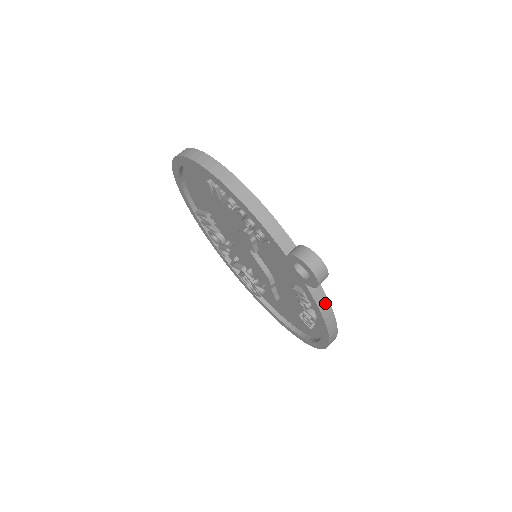
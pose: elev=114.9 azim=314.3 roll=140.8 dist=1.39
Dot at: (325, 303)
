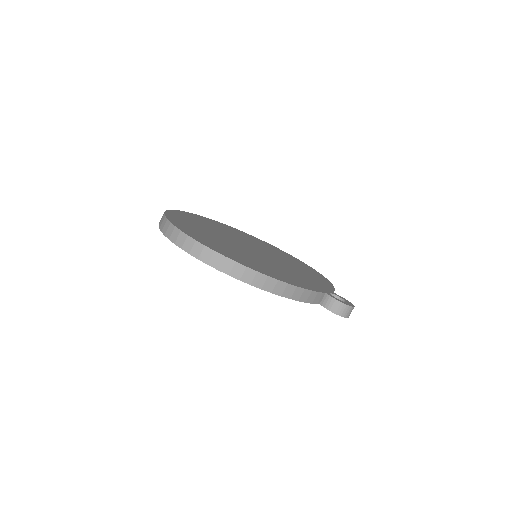
Dot at: occluded
